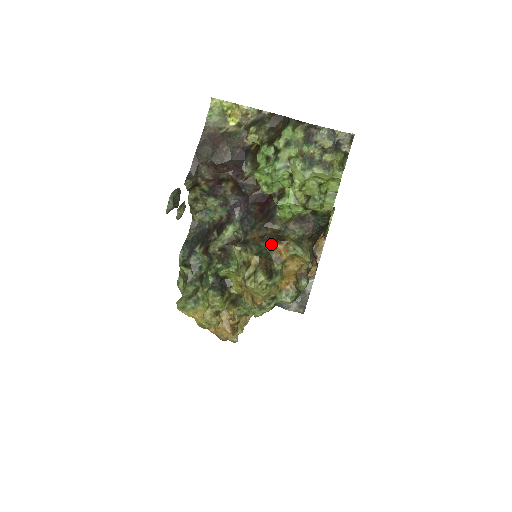
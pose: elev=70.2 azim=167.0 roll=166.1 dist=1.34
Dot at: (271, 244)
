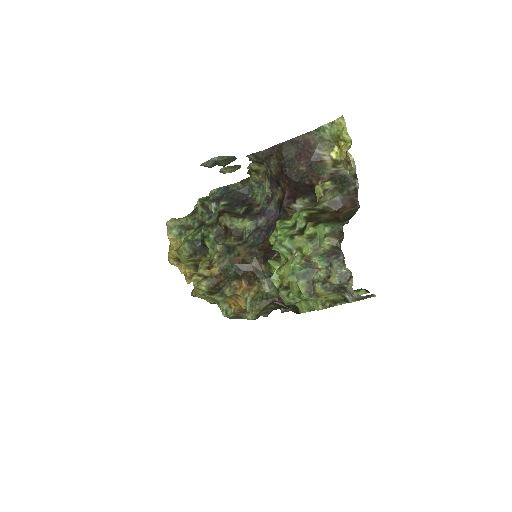
Dot at: (241, 274)
